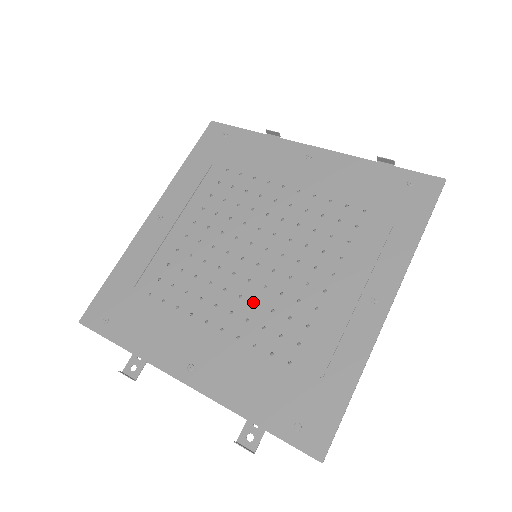
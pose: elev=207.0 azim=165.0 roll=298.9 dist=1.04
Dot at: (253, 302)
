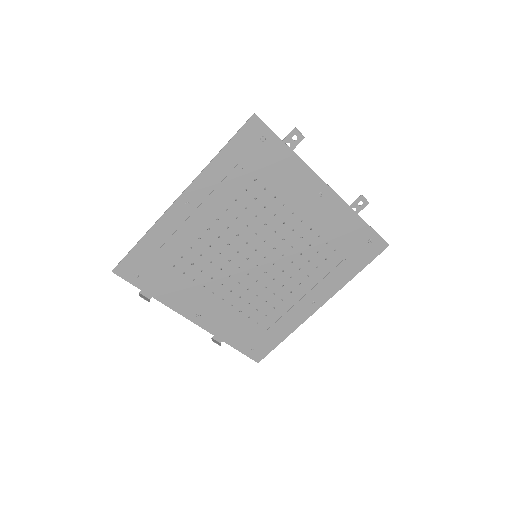
Dot at: (247, 288)
